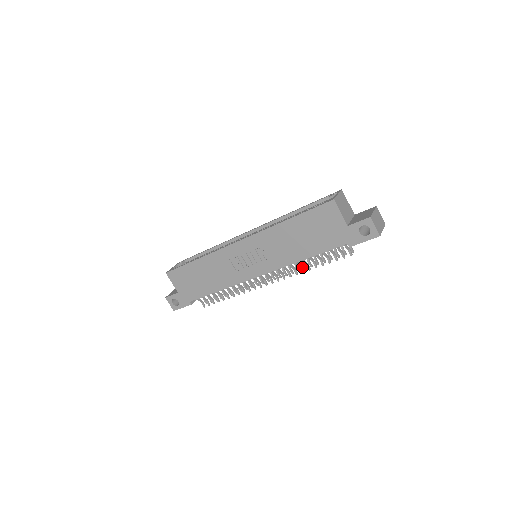
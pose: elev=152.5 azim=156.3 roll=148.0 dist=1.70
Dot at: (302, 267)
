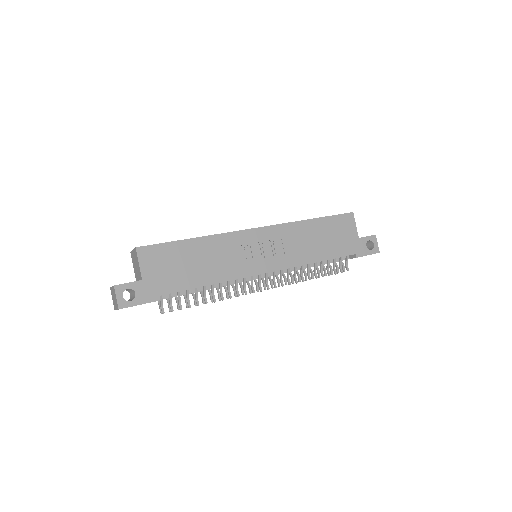
Dot at: (302, 276)
